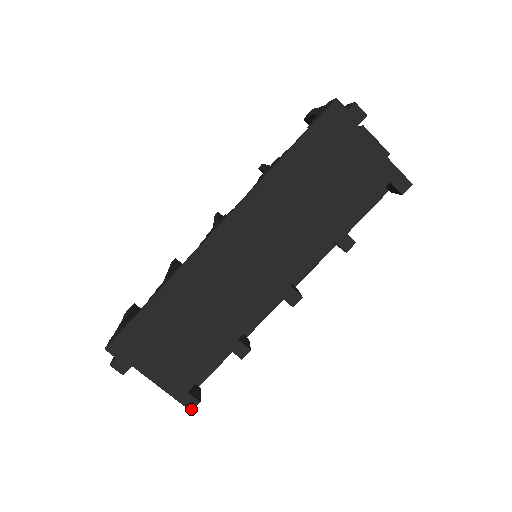
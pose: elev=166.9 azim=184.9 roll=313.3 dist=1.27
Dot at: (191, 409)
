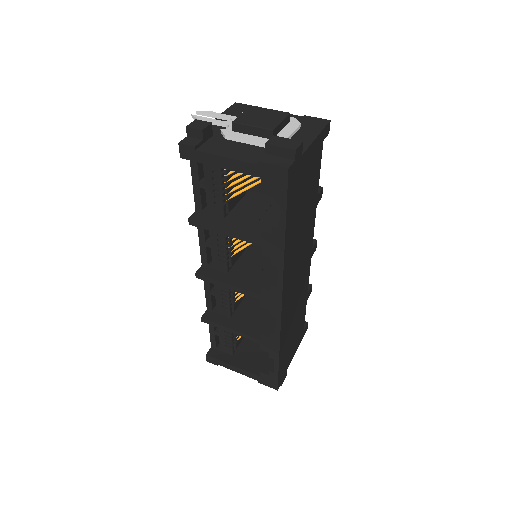
Dot at: occluded
